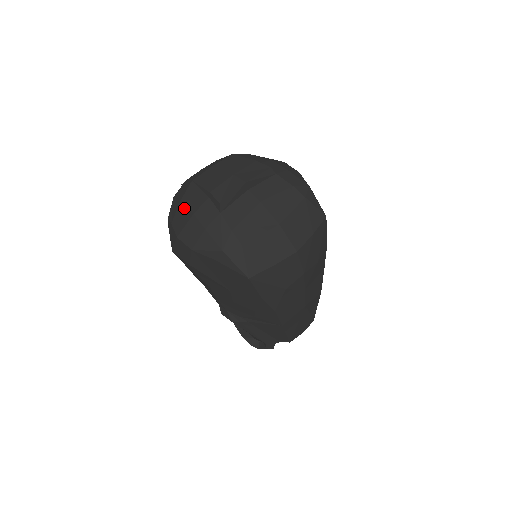
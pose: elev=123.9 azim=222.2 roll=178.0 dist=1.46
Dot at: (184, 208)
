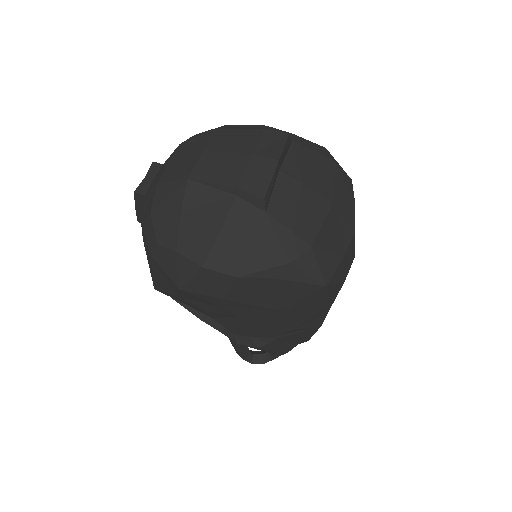
Dot at: (196, 222)
